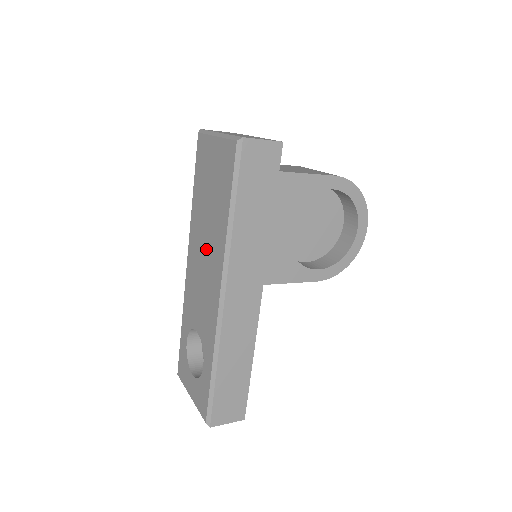
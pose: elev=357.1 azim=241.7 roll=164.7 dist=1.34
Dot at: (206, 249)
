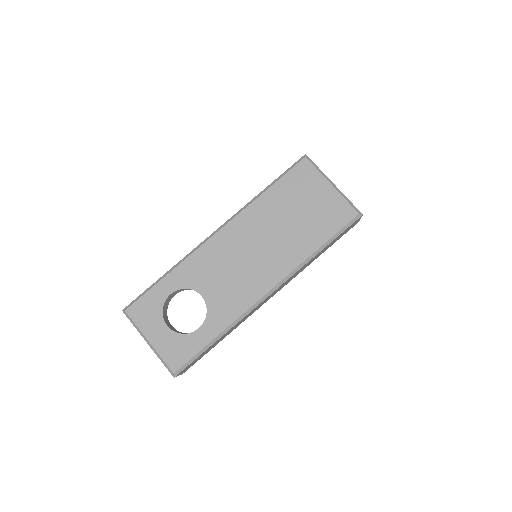
Dot at: (264, 247)
